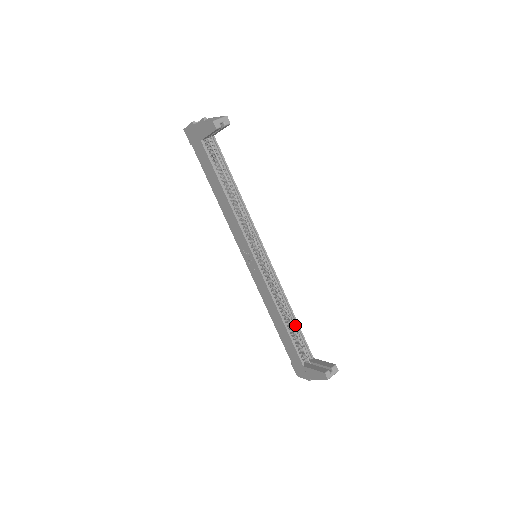
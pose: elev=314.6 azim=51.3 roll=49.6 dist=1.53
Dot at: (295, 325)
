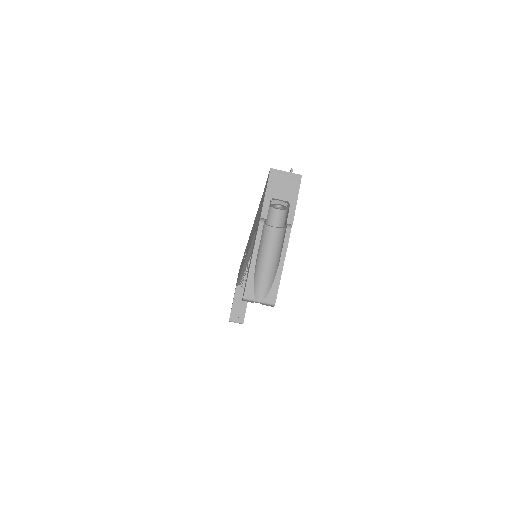
Dot at: occluded
